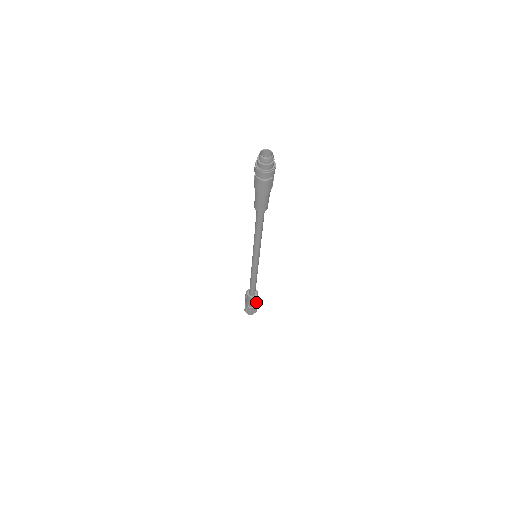
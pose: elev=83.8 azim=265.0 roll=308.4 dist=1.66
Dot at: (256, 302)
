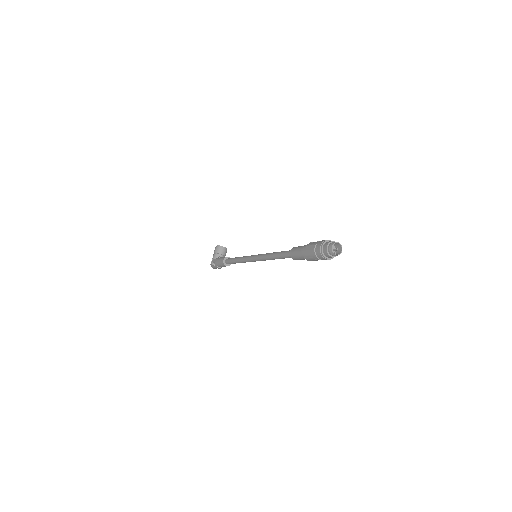
Dot at: occluded
